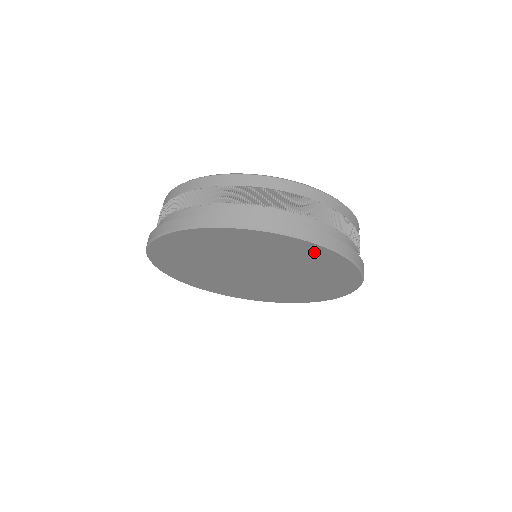
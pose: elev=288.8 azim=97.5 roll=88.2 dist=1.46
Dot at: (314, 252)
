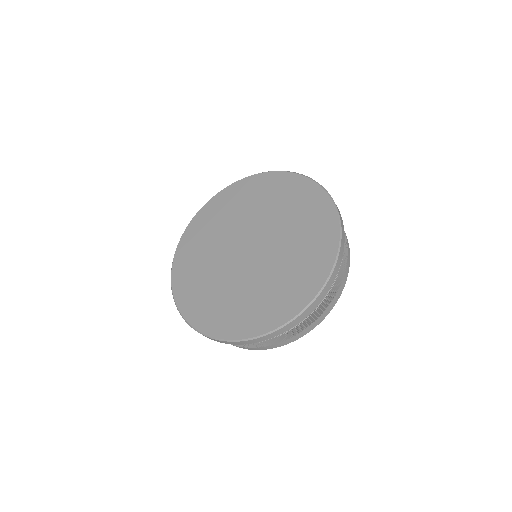
Dot at: (322, 211)
